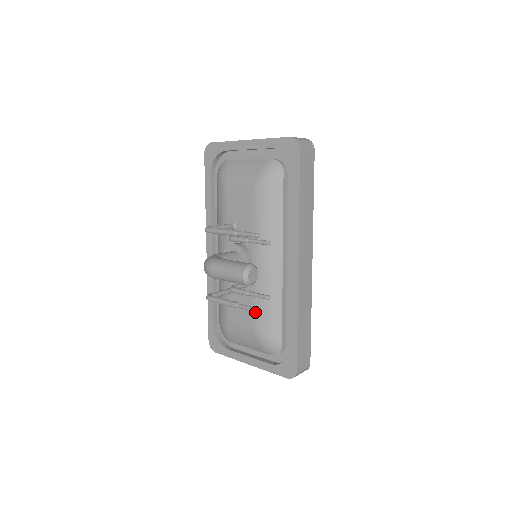
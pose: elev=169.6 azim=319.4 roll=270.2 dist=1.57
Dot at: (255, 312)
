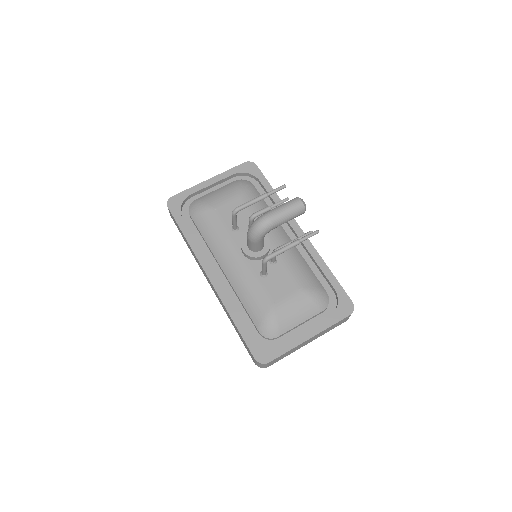
Dot at: (294, 276)
